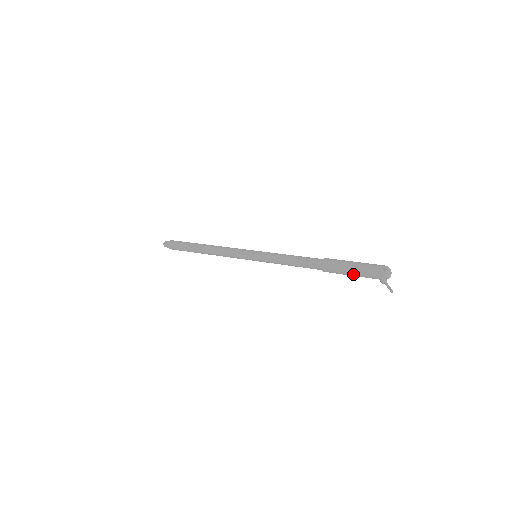
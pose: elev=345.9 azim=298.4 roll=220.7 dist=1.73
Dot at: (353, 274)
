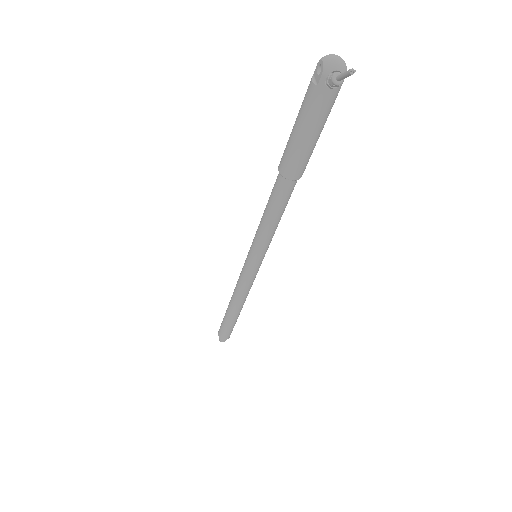
Dot at: (309, 132)
